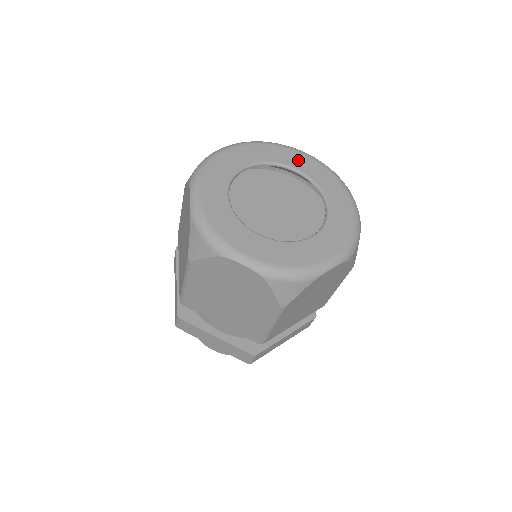
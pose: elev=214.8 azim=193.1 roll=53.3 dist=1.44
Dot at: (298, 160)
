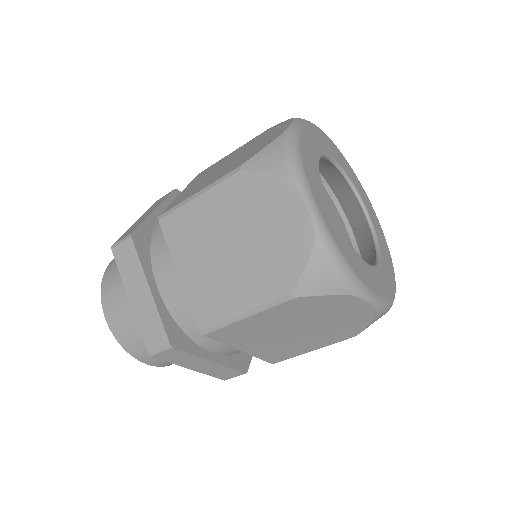
Dot at: (336, 153)
